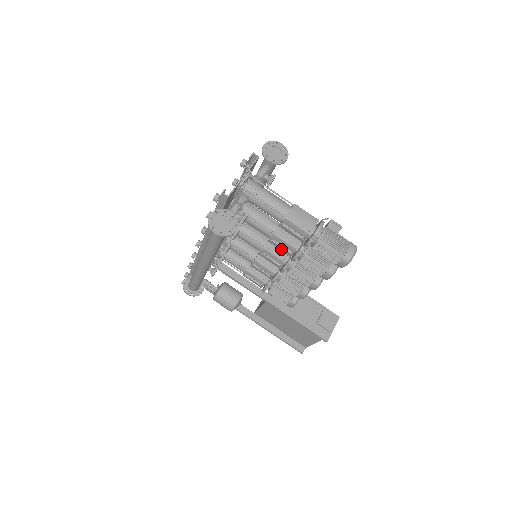
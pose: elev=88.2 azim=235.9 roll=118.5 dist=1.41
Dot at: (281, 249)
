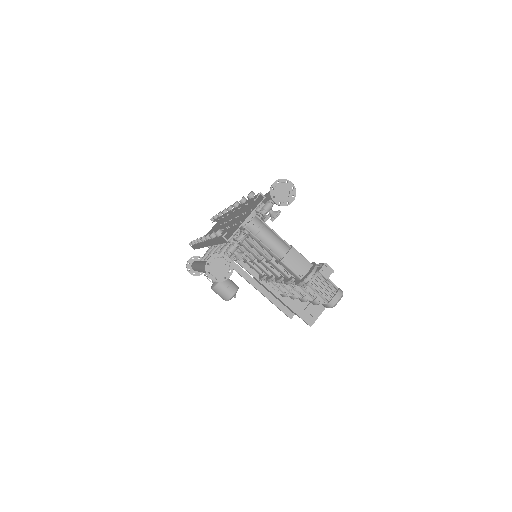
Dot at: occluded
